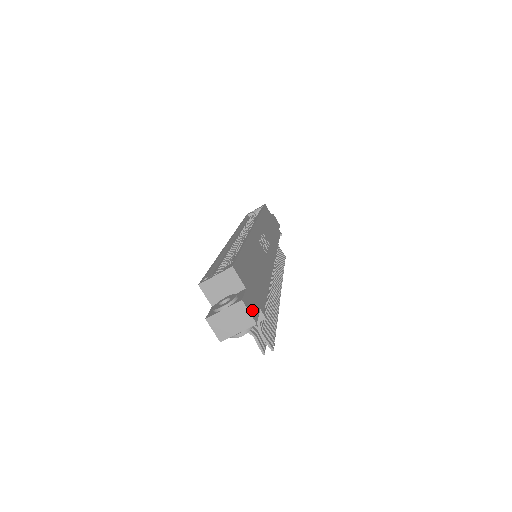
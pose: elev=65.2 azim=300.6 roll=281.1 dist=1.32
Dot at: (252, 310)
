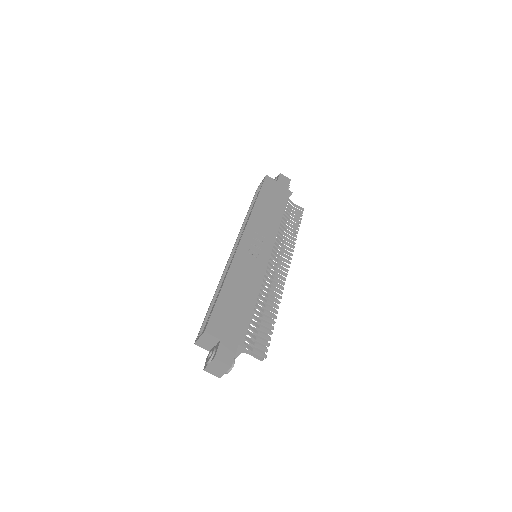
Dot at: (227, 357)
